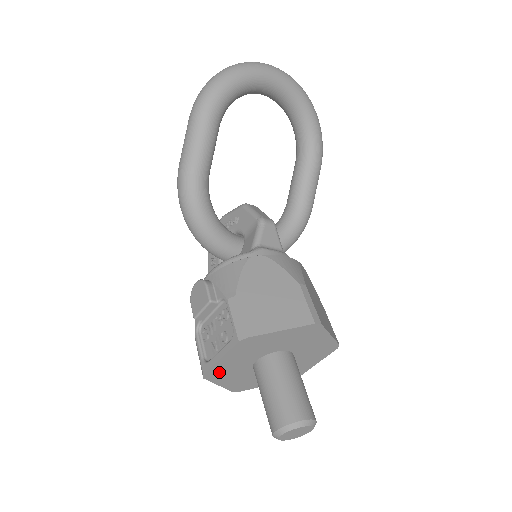
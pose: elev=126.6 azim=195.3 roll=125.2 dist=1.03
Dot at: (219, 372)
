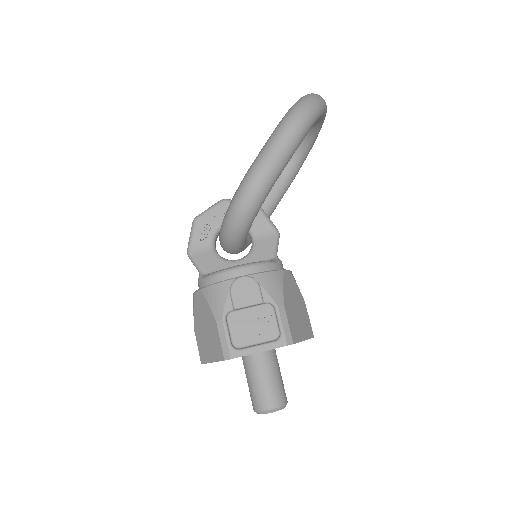
Dot at: occluded
